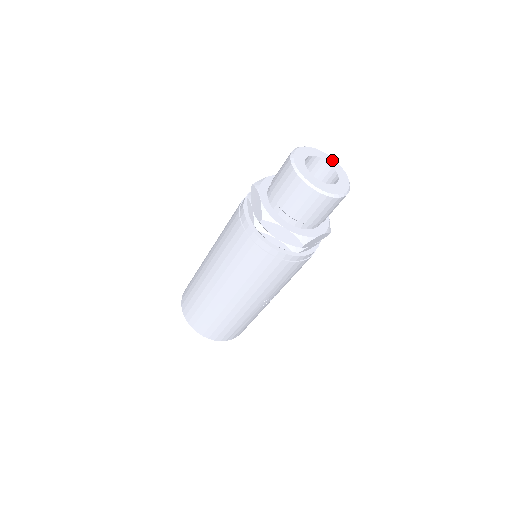
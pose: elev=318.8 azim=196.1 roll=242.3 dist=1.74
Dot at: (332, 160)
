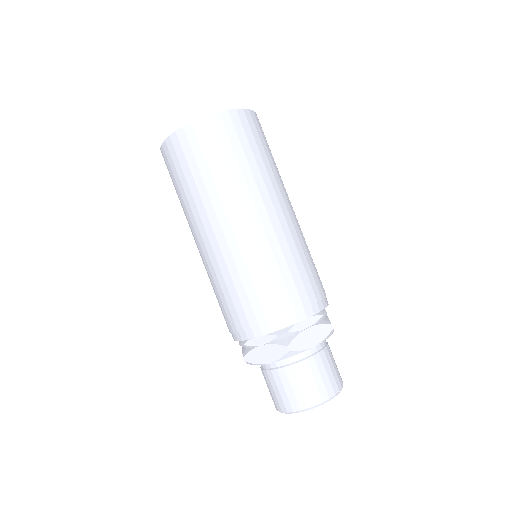
Dot at: occluded
